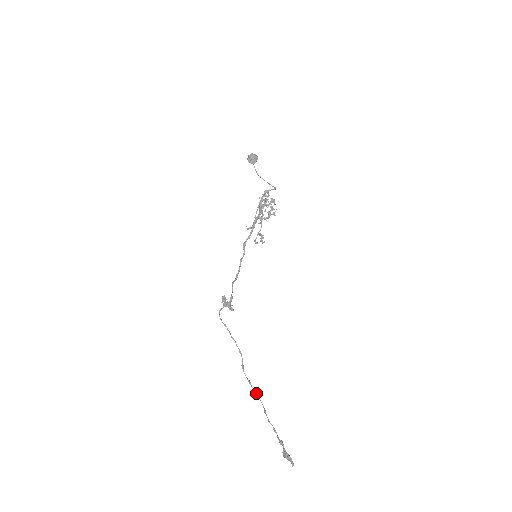
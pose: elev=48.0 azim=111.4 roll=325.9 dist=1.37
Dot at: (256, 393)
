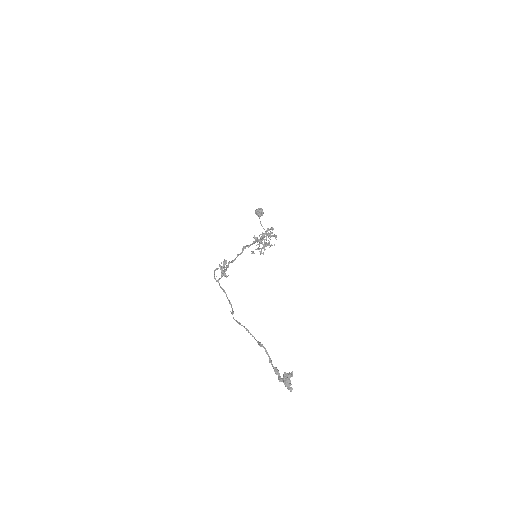
Dot at: occluded
